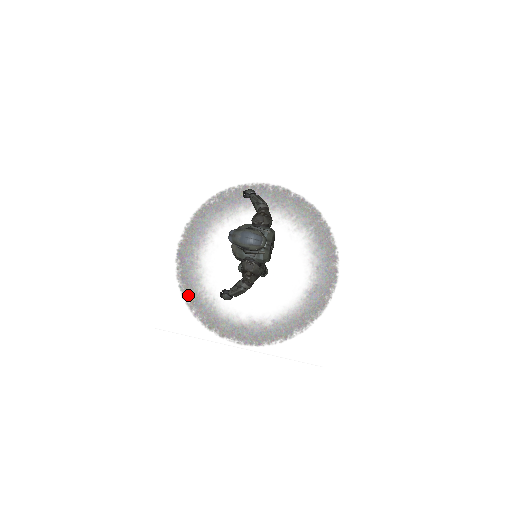
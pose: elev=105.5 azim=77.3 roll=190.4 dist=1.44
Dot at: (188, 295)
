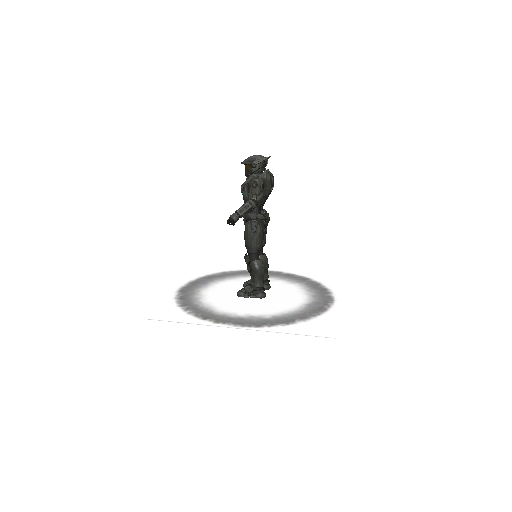
Dot at: (184, 305)
